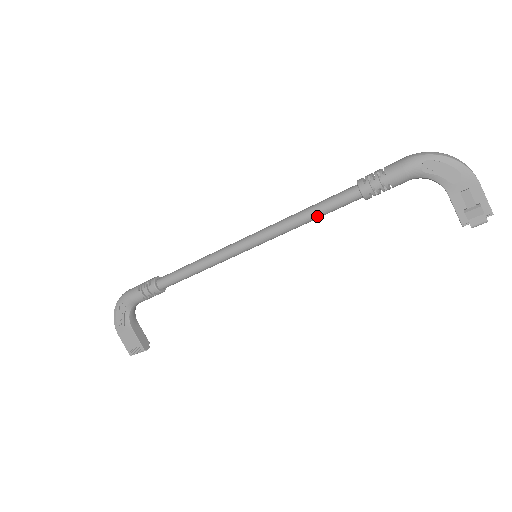
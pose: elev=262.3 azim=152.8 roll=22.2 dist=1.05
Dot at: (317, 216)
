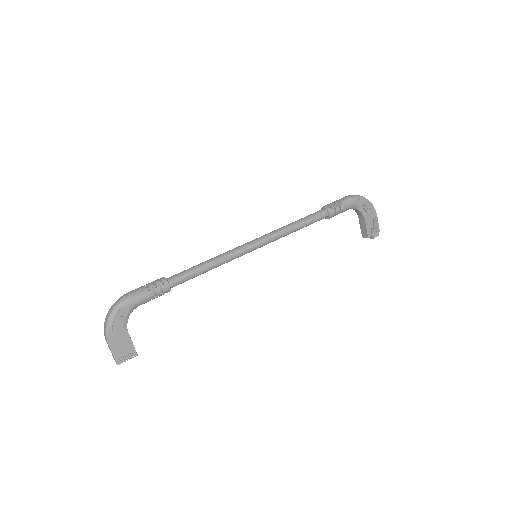
Dot at: (302, 227)
